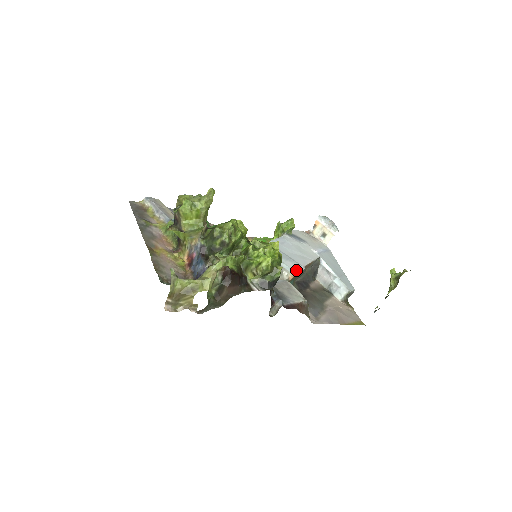
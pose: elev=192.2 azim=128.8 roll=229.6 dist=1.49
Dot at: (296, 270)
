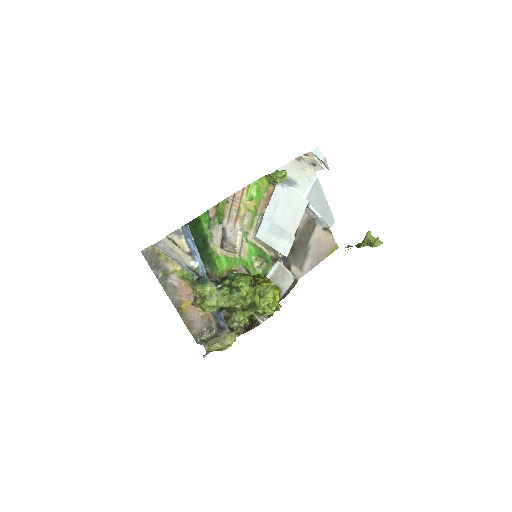
Dot at: (288, 248)
